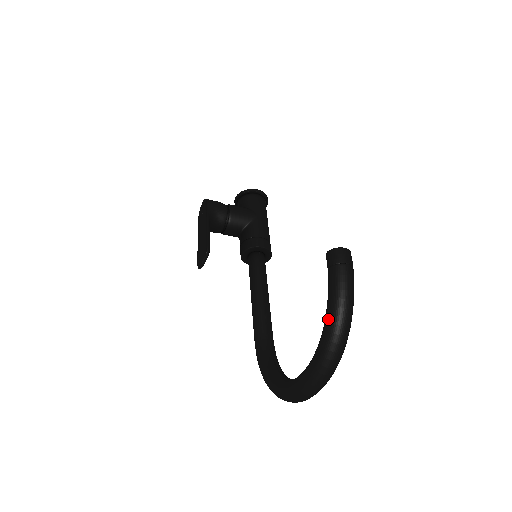
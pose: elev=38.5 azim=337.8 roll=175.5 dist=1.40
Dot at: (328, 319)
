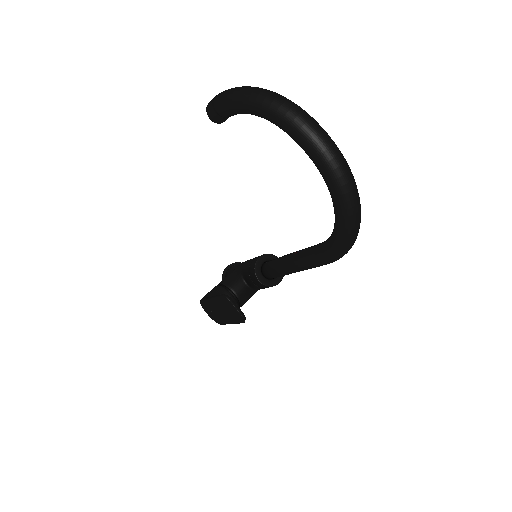
Dot at: (246, 105)
